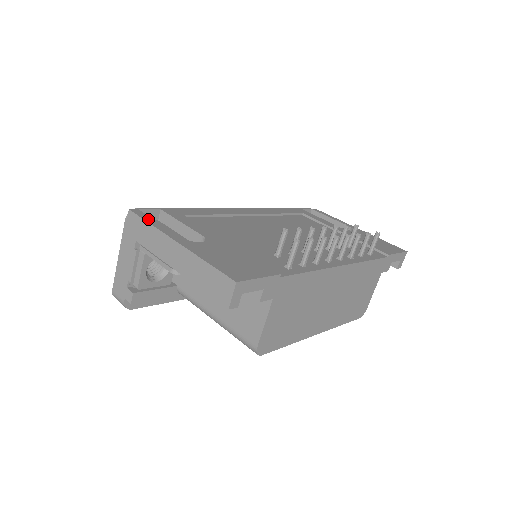
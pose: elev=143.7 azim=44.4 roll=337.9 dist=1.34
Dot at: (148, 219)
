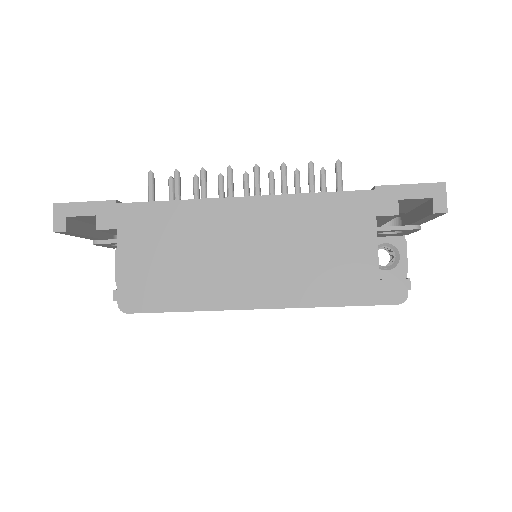
Dot at: occluded
